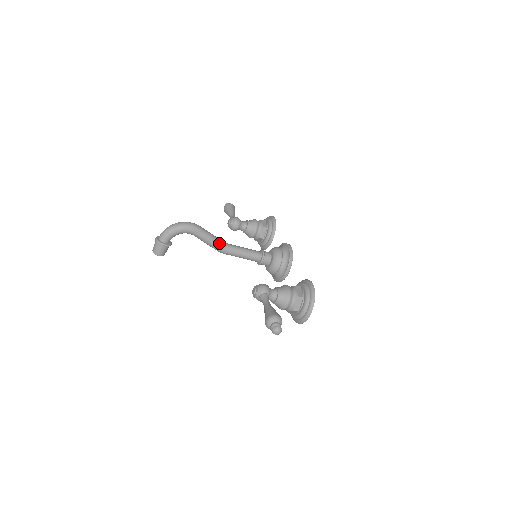
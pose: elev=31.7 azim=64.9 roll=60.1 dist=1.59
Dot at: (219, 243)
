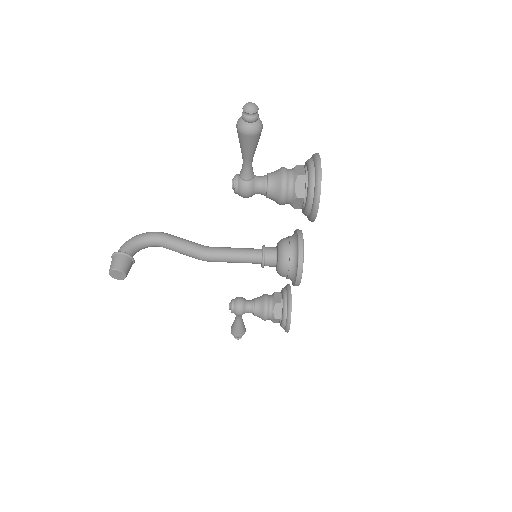
Dot at: (197, 244)
